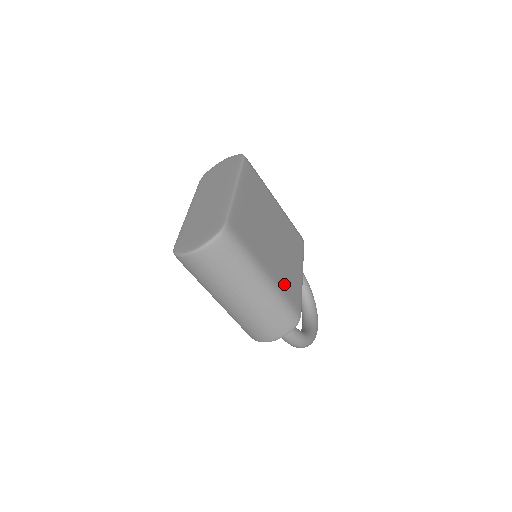
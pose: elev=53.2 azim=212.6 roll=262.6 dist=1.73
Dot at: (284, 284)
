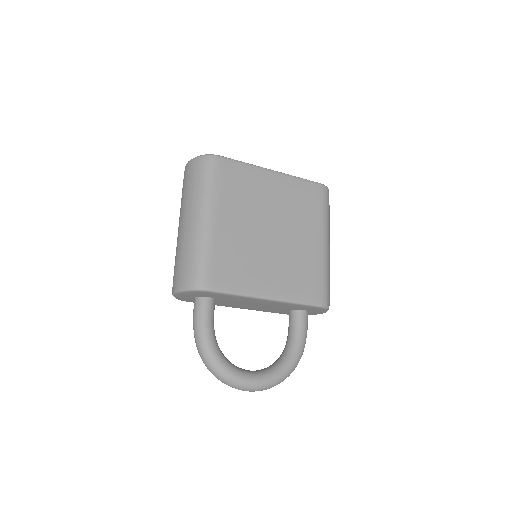
Dot at: (224, 252)
